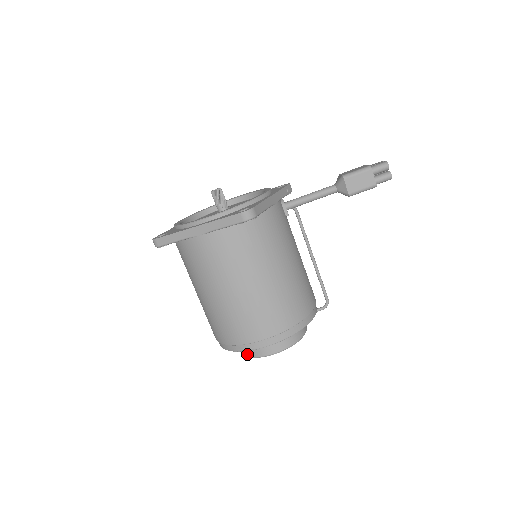
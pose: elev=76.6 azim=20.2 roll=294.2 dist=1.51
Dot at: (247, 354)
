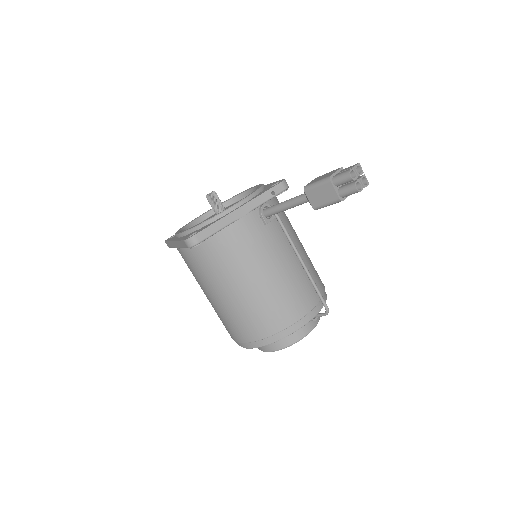
Dot at: occluded
